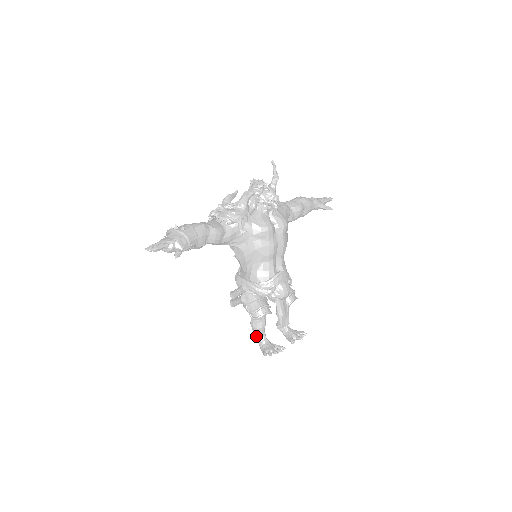
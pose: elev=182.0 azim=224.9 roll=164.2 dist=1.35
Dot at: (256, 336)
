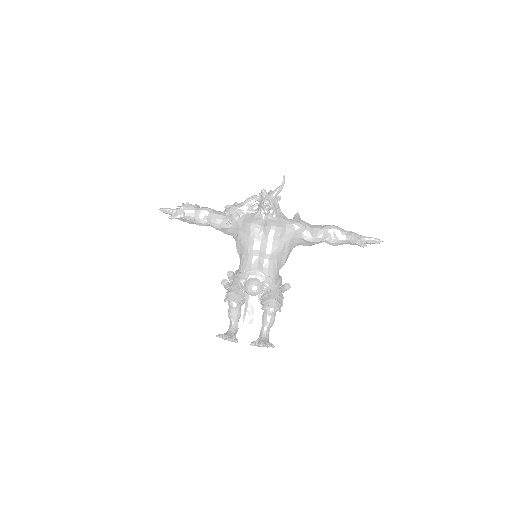
Dot at: (230, 324)
